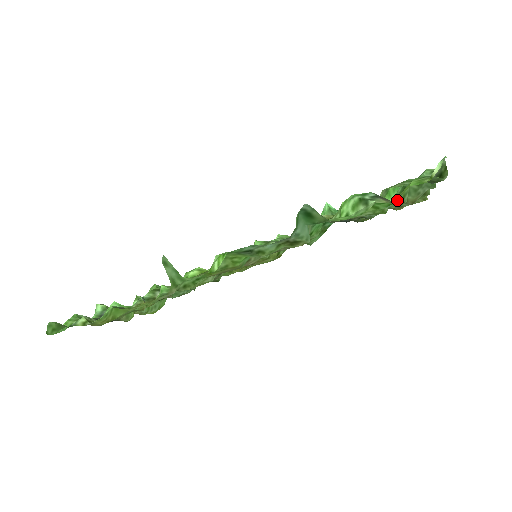
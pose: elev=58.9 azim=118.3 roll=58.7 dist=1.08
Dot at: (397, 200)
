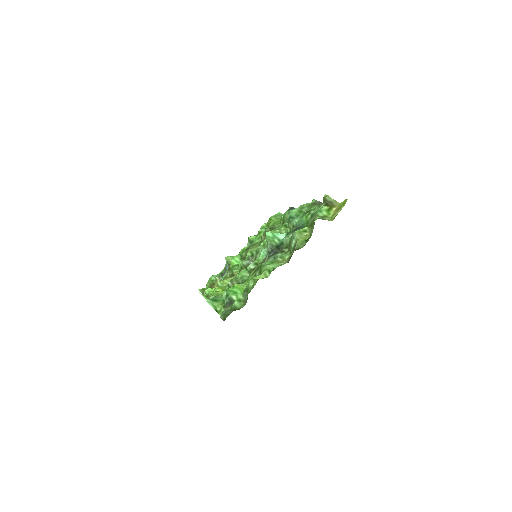
Dot at: occluded
